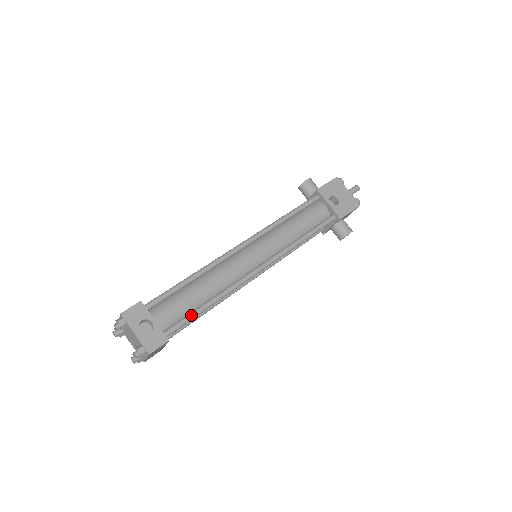
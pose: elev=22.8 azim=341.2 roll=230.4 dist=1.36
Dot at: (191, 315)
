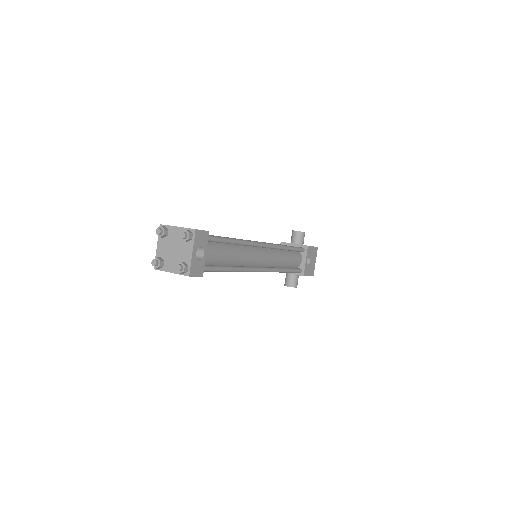
Dot at: (219, 268)
